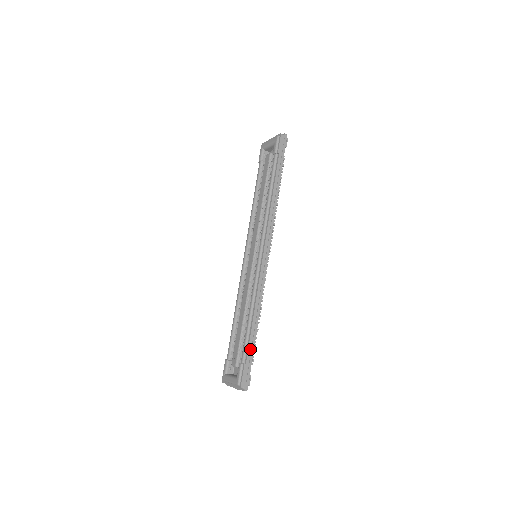
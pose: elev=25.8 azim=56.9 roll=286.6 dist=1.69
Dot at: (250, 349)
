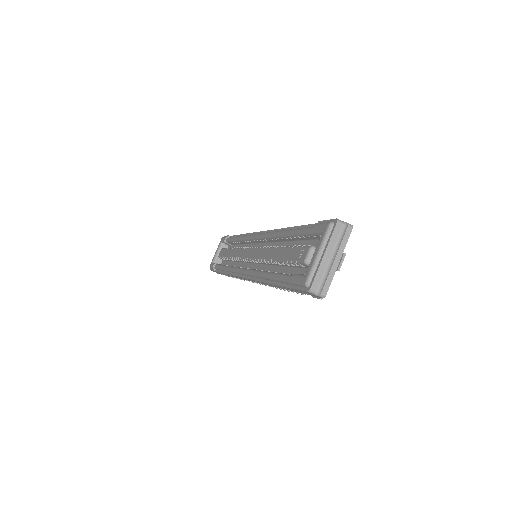
Dot at: occluded
